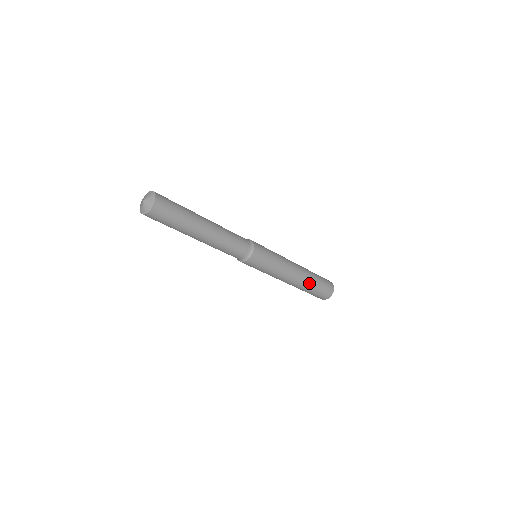
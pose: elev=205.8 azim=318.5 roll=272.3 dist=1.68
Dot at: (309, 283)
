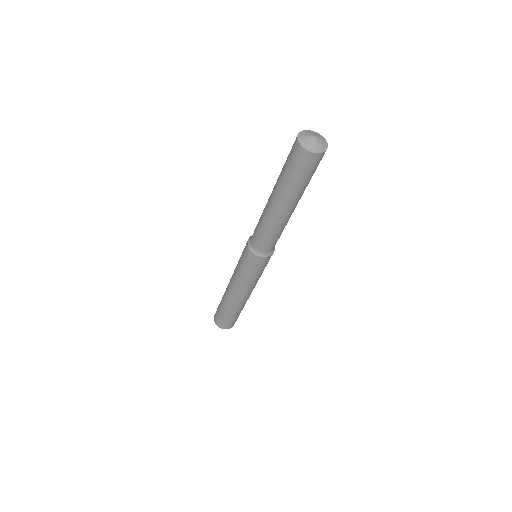
Dot at: occluded
